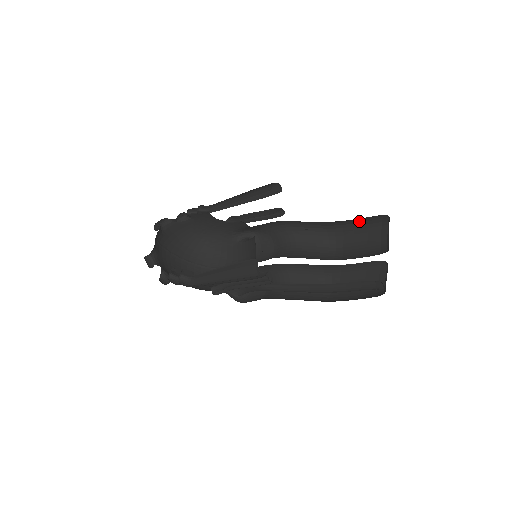
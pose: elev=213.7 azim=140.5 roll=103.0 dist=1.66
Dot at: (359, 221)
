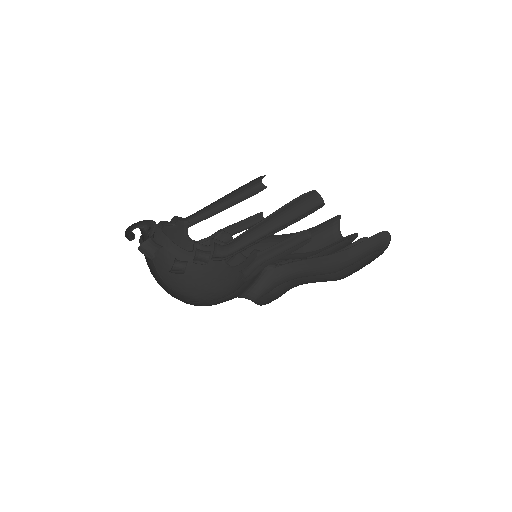
Dot at: (315, 233)
